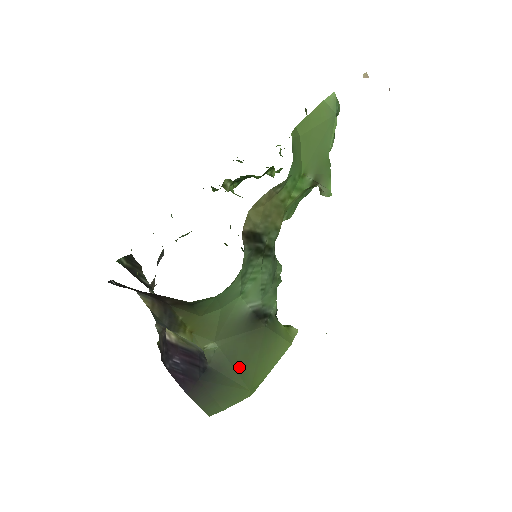
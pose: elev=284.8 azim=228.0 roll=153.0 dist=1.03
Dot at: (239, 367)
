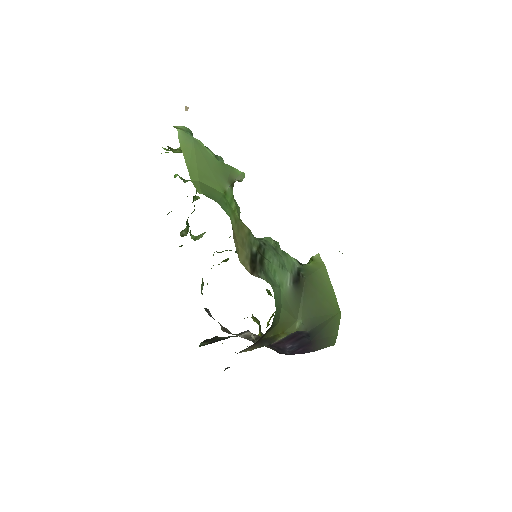
Dot at: (320, 312)
